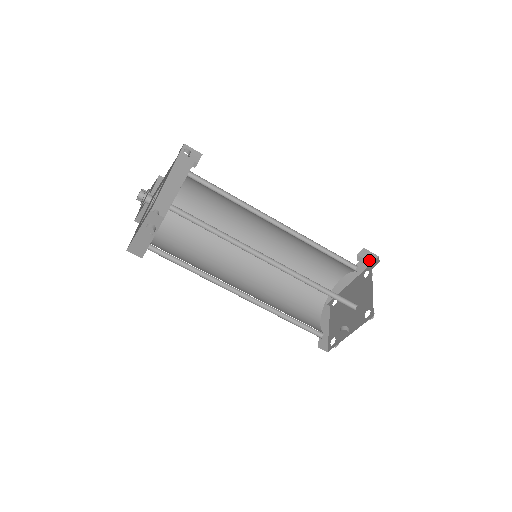
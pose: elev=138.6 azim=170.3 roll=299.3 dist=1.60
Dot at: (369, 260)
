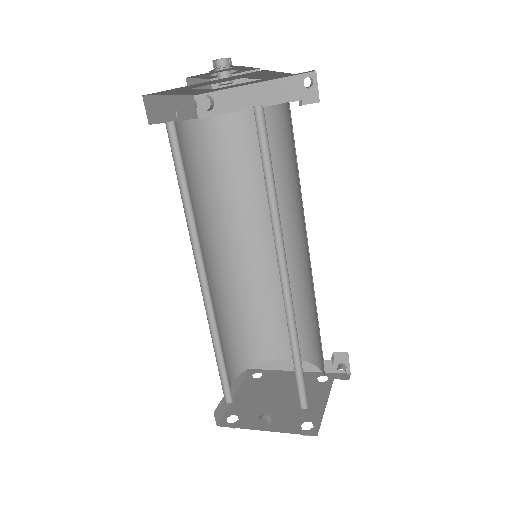
Dot at: (337, 367)
